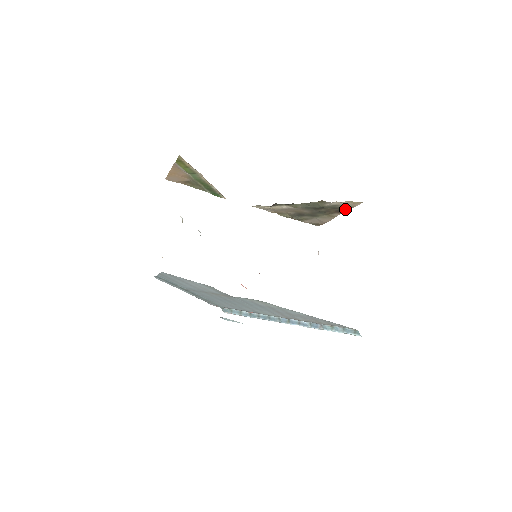
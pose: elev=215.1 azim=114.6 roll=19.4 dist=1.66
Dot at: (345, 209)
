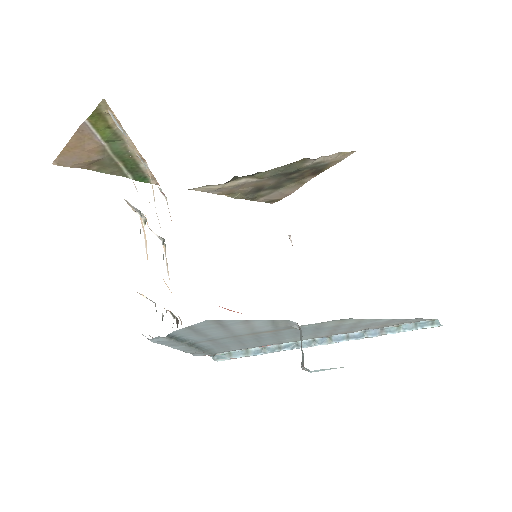
Dot at: (326, 167)
